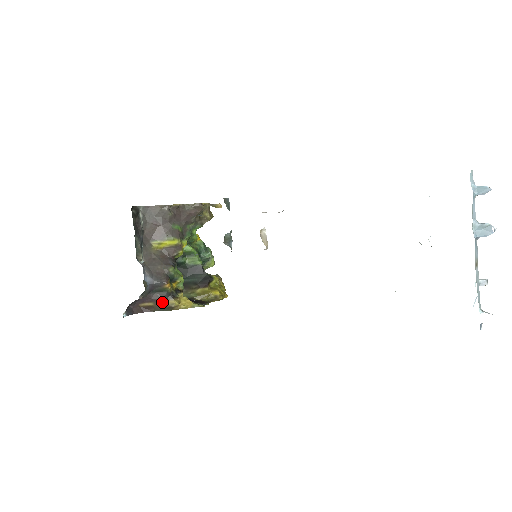
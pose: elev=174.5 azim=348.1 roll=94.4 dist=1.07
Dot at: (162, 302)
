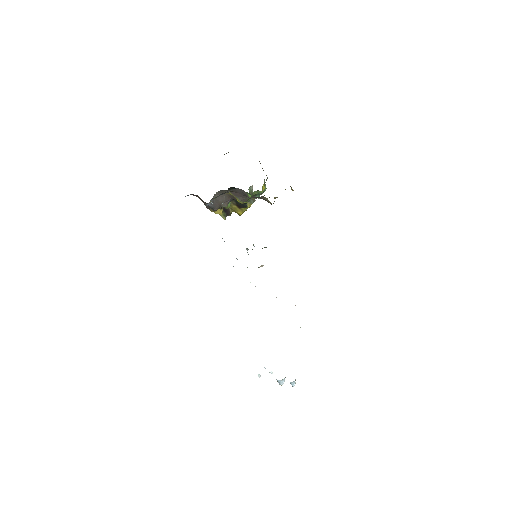
Dot at: (207, 208)
